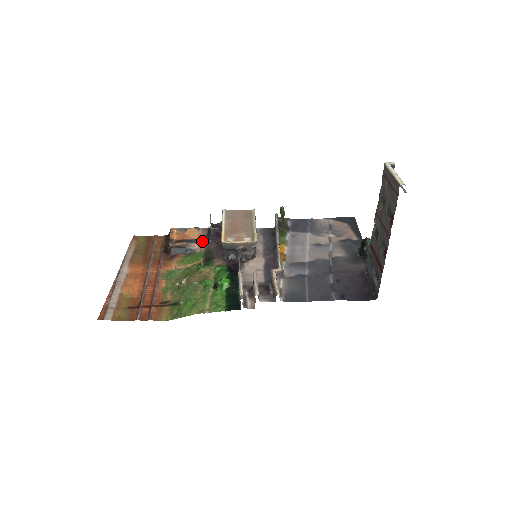
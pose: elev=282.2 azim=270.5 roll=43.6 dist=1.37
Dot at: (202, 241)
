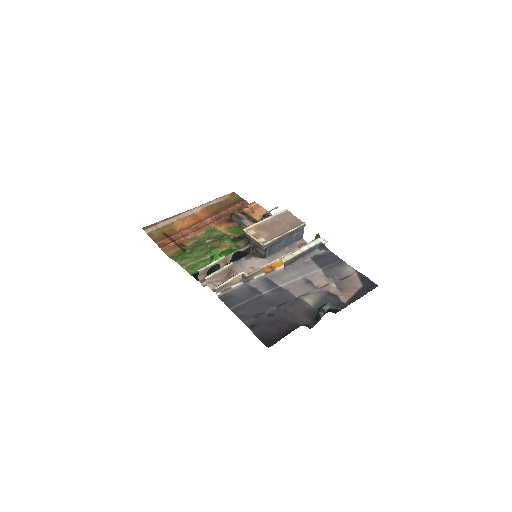
Dot at: occluded
